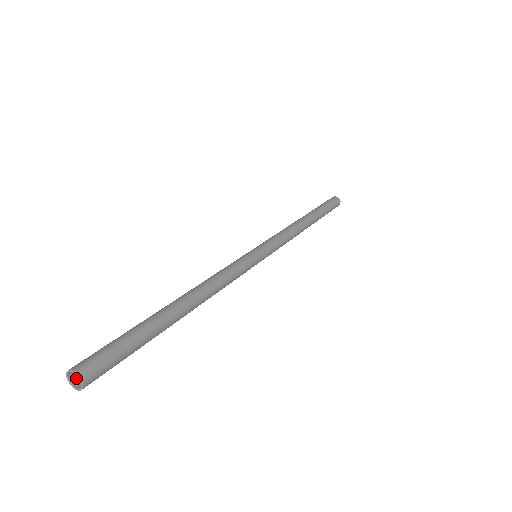
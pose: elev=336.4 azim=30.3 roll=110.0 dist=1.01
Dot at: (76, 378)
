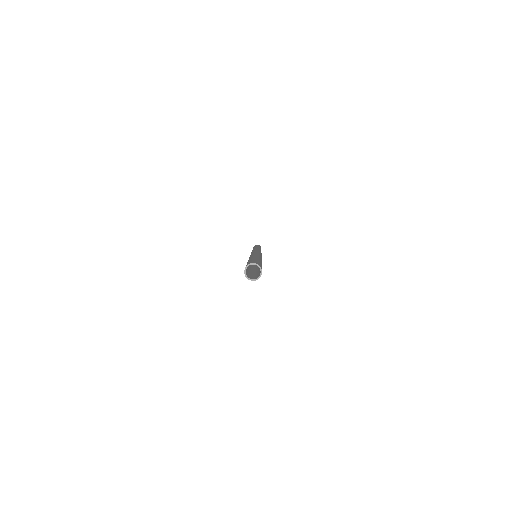
Dot at: (253, 279)
